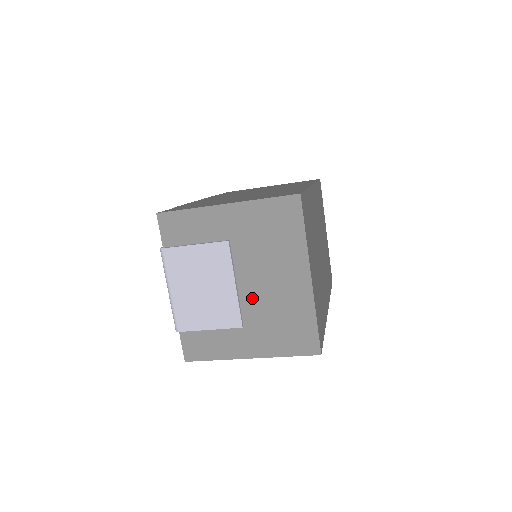
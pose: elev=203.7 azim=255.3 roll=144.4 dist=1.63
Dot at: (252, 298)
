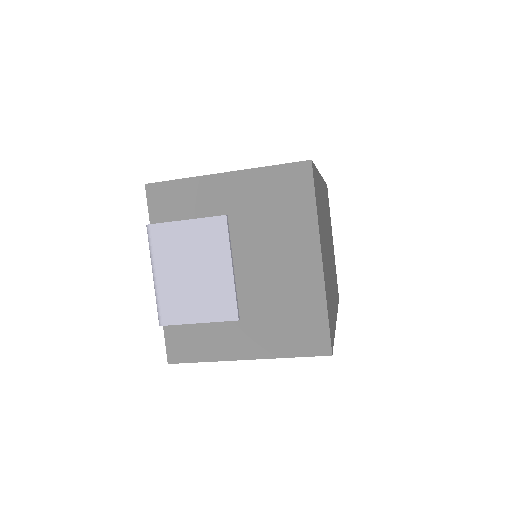
Dot at: (251, 285)
